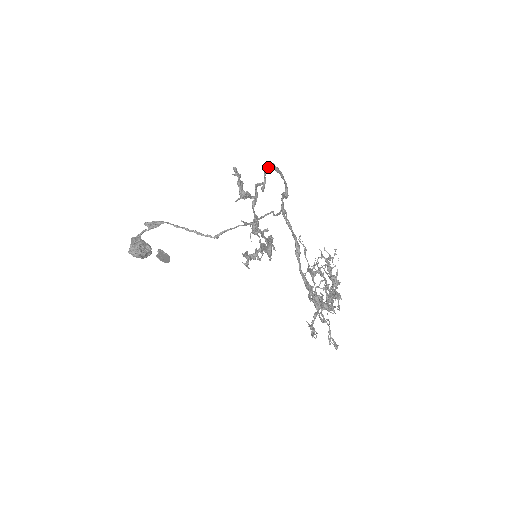
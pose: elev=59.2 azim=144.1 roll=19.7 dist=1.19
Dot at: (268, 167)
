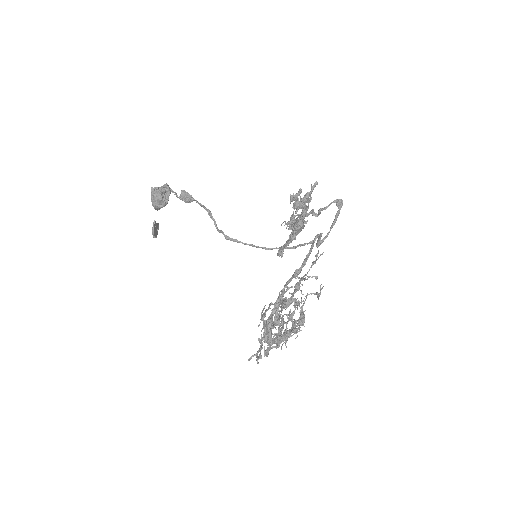
Dot at: (339, 201)
